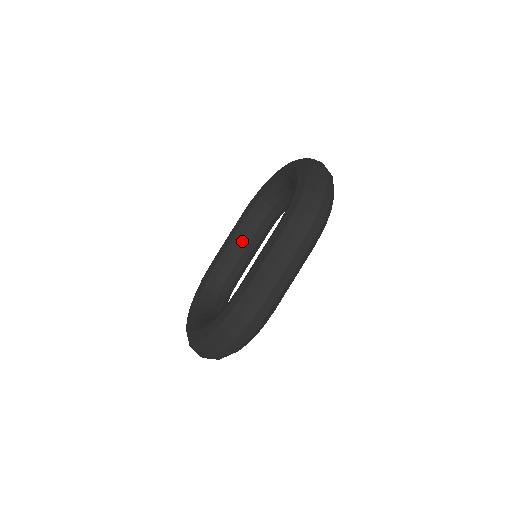
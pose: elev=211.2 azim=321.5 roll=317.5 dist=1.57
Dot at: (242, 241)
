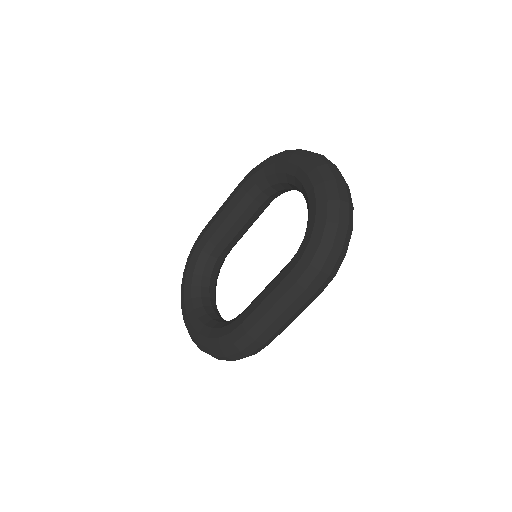
Dot at: (240, 220)
